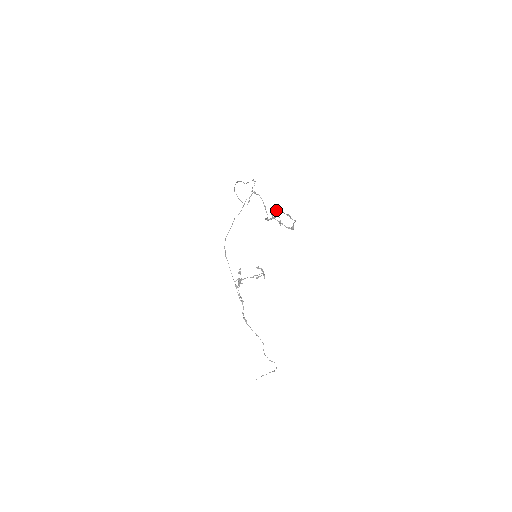
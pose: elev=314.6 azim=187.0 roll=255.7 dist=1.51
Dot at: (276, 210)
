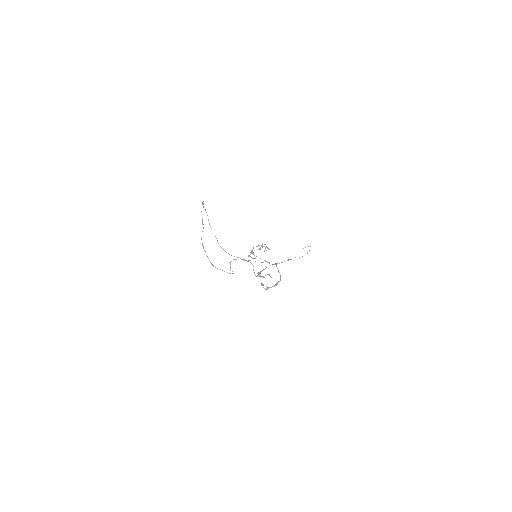
Dot at: (265, 289)
